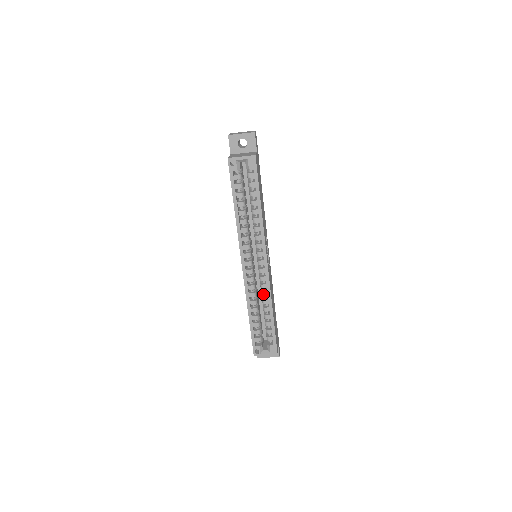
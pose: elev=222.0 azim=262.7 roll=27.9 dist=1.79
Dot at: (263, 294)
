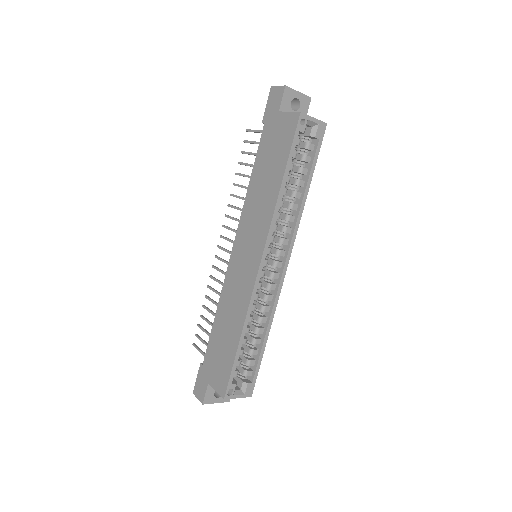
Dot at: (265, 308)
